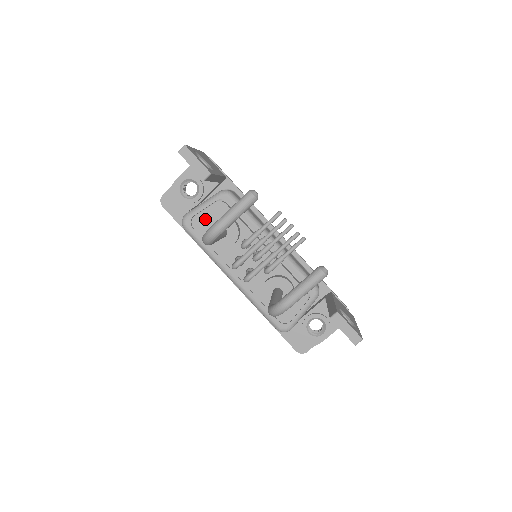
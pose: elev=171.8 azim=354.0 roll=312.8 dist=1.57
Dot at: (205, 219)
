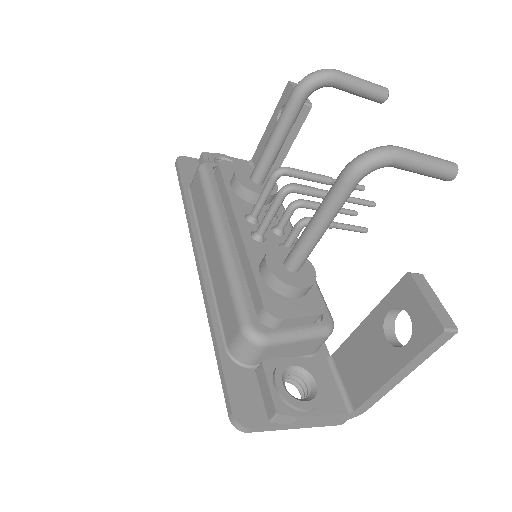
Dot at: occluded
